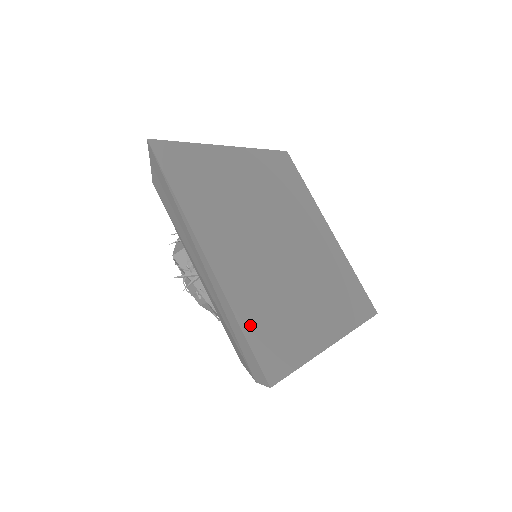
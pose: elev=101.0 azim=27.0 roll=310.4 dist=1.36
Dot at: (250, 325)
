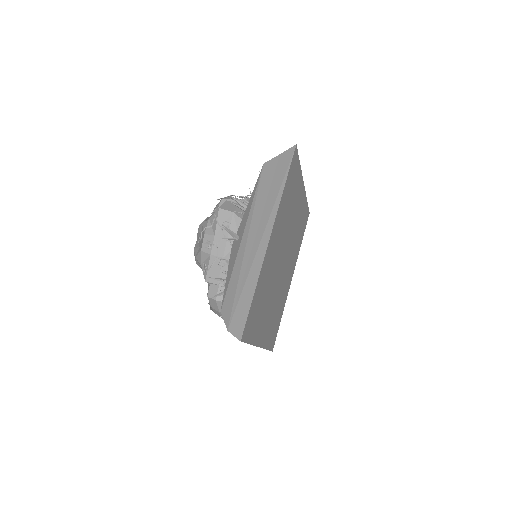
Dot at: (256, 297)
